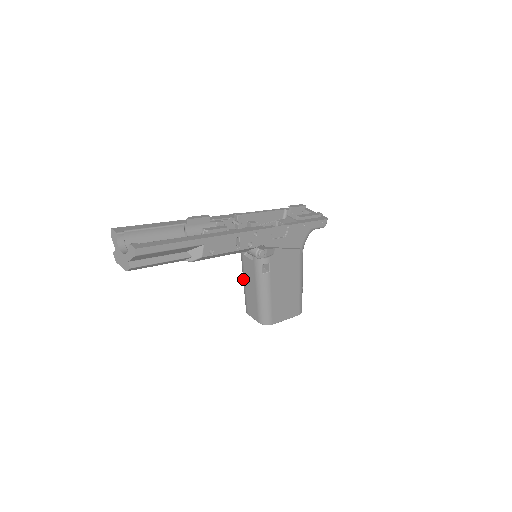
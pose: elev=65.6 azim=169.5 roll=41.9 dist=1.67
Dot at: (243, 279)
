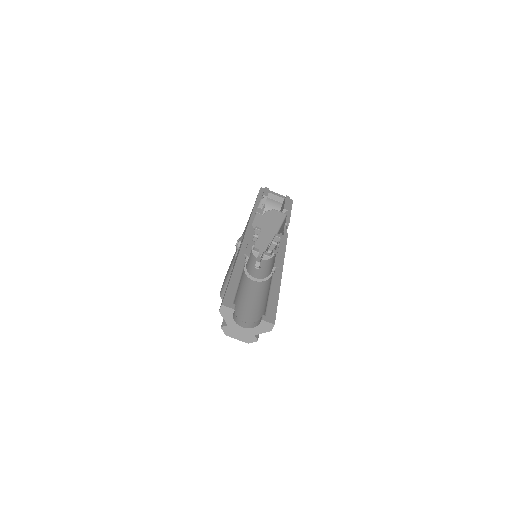
Dot at: occluded
